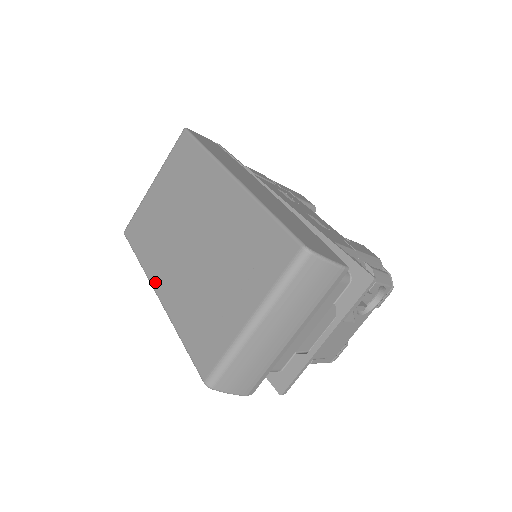
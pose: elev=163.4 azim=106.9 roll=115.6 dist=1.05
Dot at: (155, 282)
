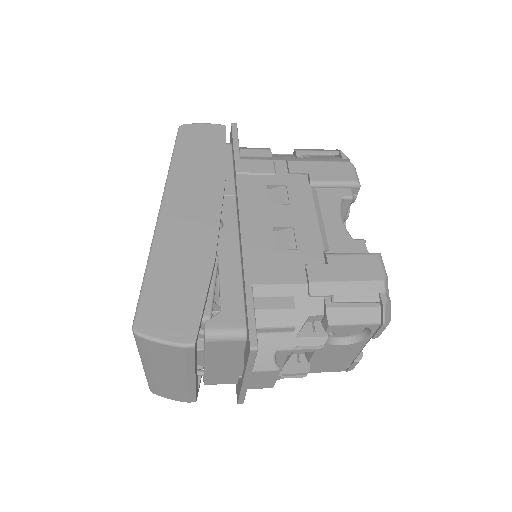
Dot at: occluded
